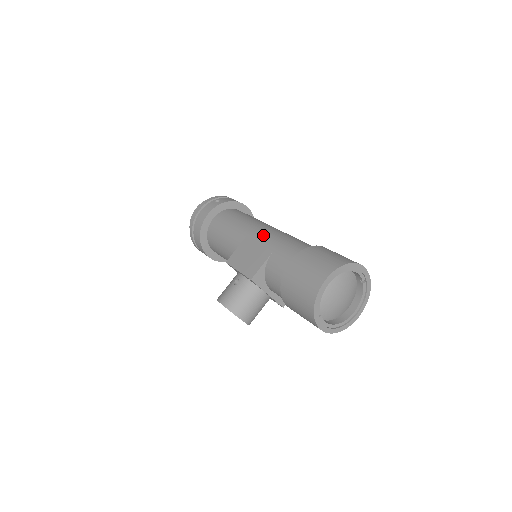
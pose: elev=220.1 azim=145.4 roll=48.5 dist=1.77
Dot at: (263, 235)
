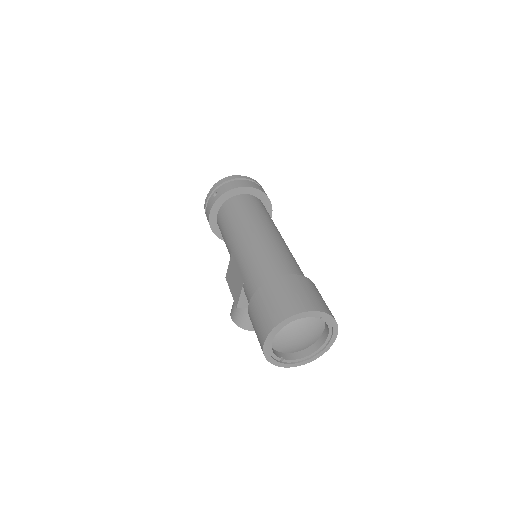
Dot at: (240, 254)
